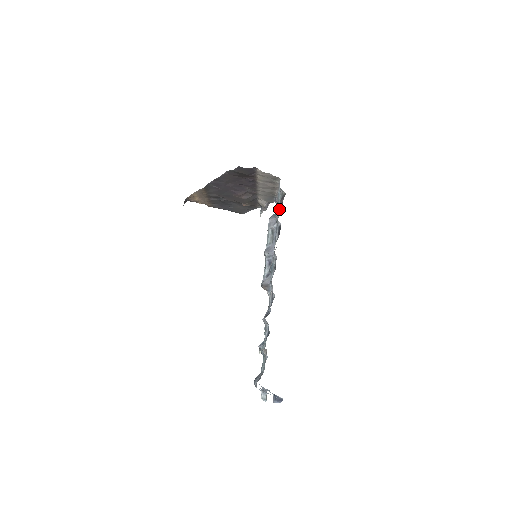
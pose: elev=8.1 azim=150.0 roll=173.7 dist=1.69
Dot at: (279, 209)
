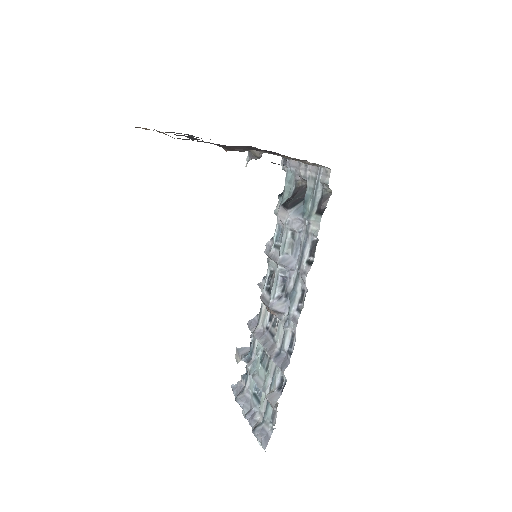
Dot at: (303, 196)
